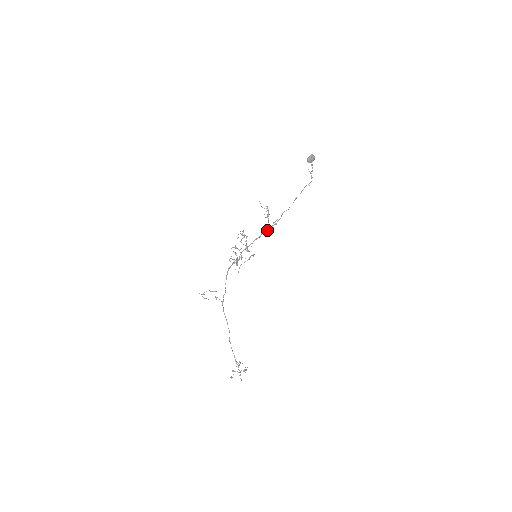
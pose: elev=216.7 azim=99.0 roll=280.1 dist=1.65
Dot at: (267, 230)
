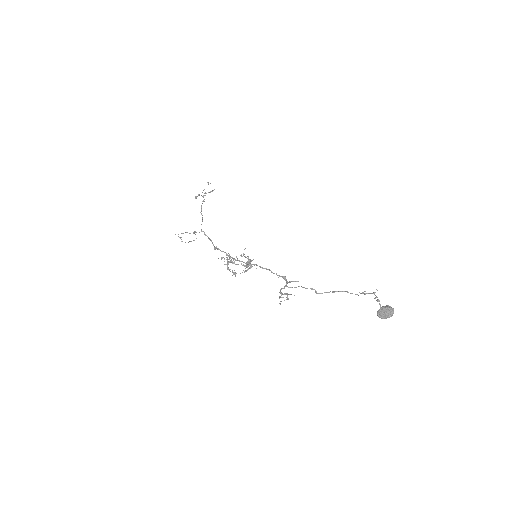
Dot at: (279, 276)
